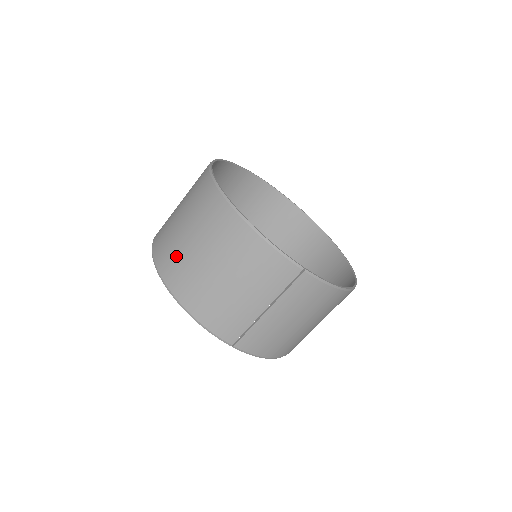
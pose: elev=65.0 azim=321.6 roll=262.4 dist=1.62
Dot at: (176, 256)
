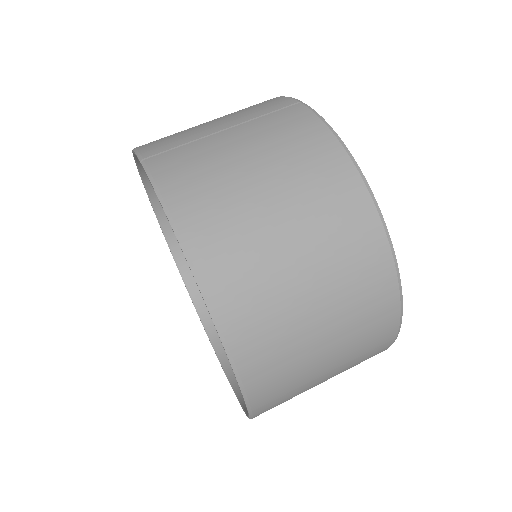
Dot at: occluded
